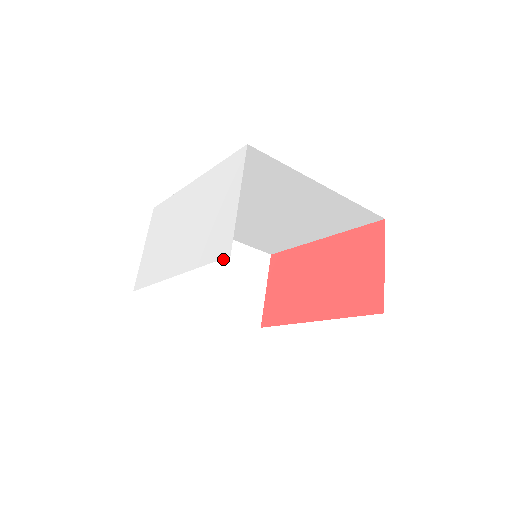
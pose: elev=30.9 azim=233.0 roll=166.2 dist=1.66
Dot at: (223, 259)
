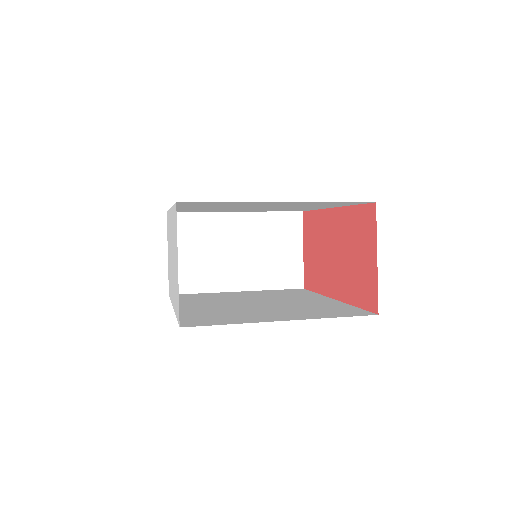
Dot at: (249, 235)
